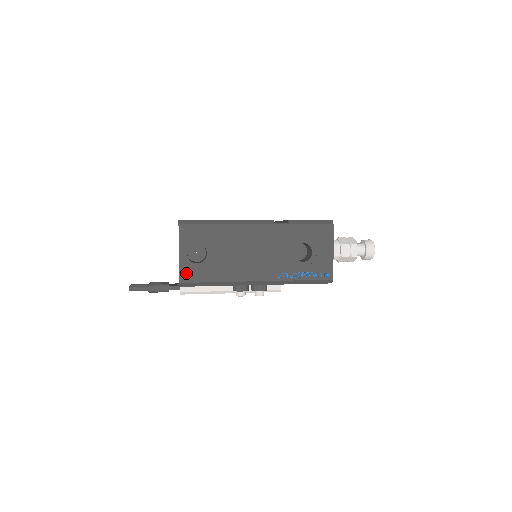
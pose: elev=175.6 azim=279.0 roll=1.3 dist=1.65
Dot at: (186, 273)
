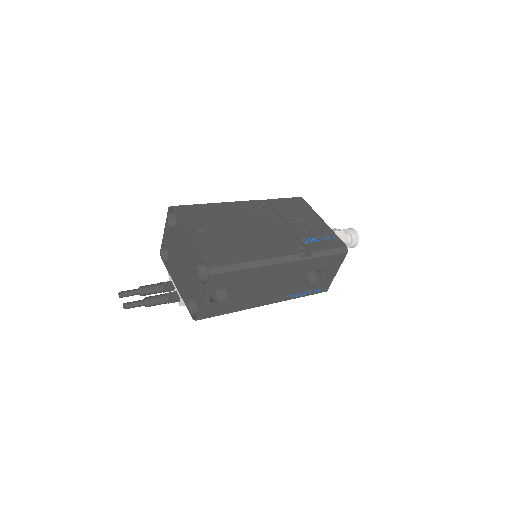
Dot at: (205, 312)
